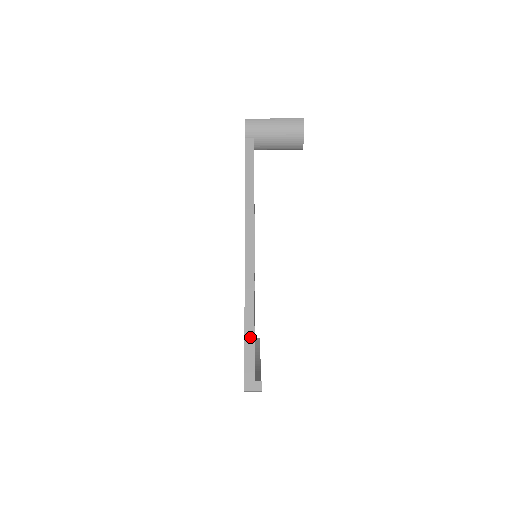
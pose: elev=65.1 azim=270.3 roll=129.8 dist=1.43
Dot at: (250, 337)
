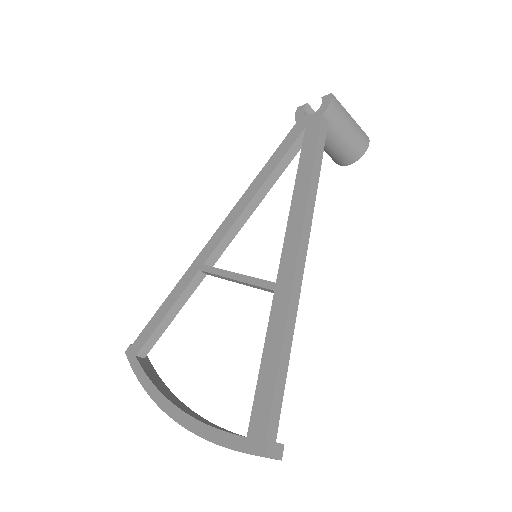
Dot at: (283, 375)
